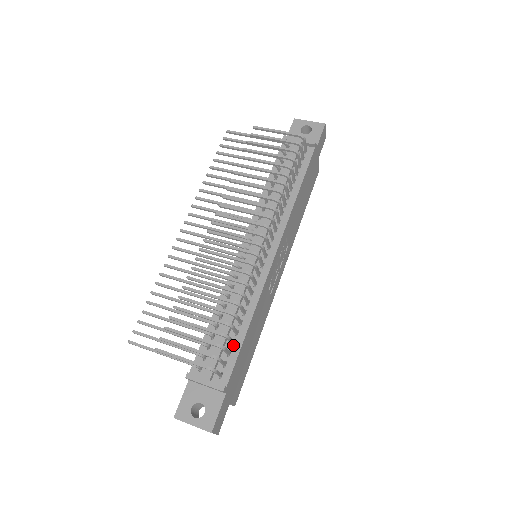
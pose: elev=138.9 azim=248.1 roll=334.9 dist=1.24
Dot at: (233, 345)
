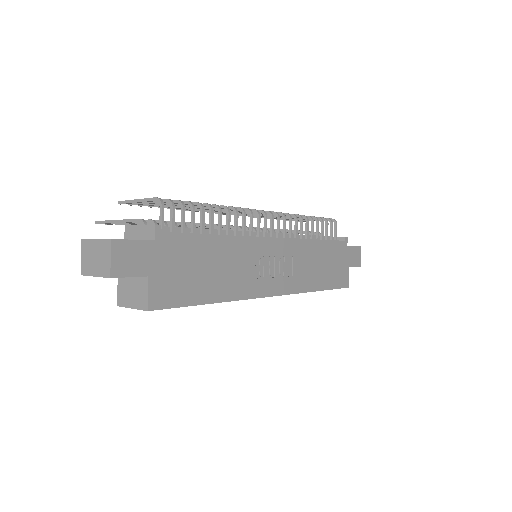
Dot at: occluded
